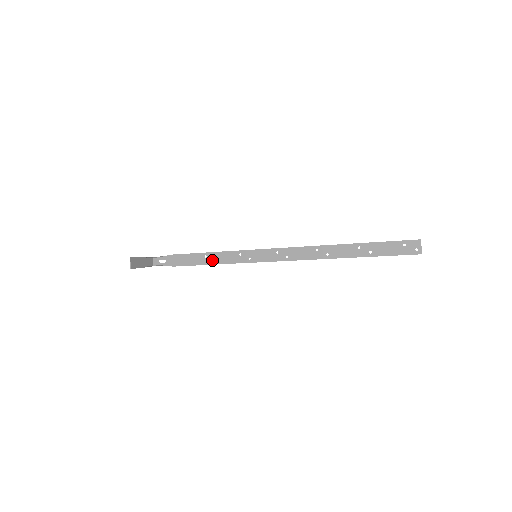
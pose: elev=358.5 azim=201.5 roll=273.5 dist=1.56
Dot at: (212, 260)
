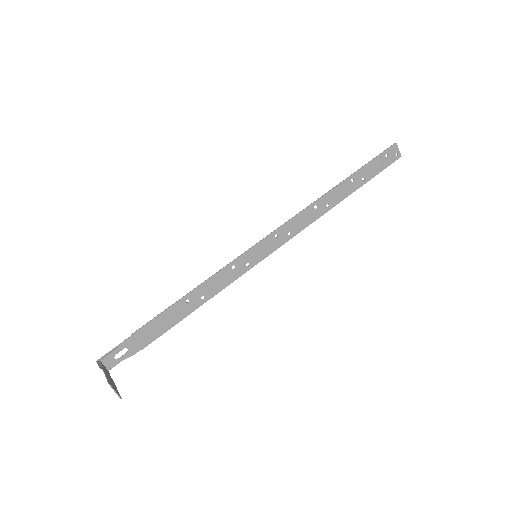
Dot at: (199, 299)
